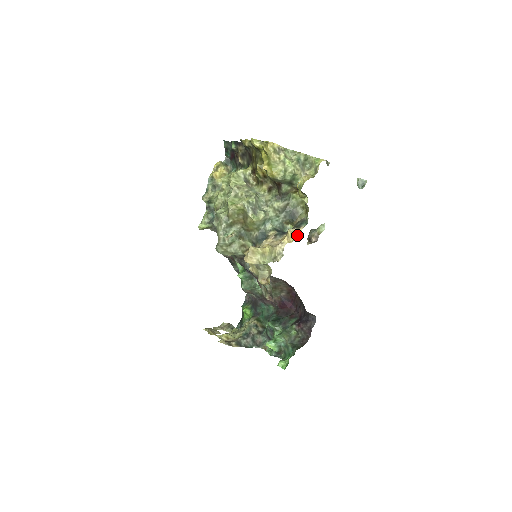
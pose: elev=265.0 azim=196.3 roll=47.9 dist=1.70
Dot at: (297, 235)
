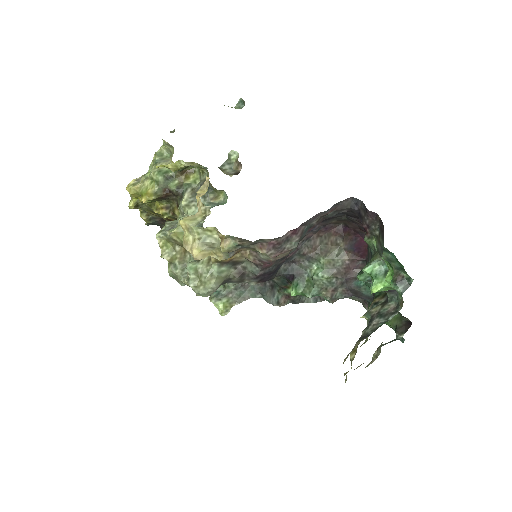
Dot at: (207, 184)
